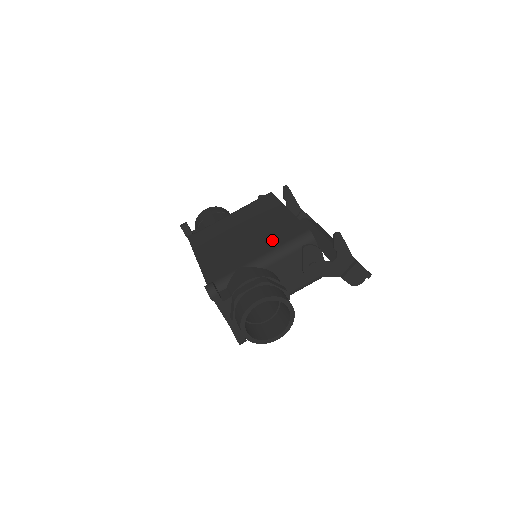
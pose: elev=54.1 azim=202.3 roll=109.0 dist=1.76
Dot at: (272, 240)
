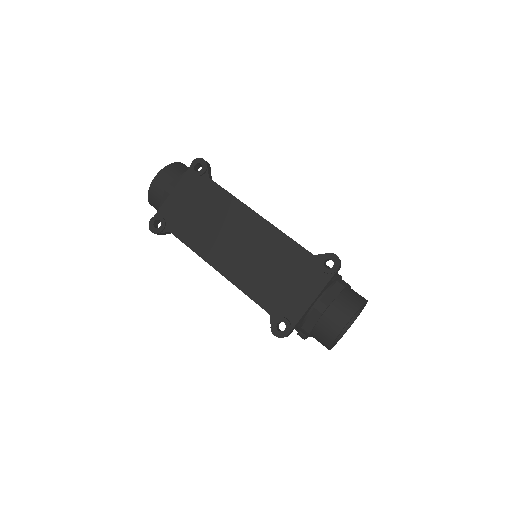
Dot at: occluded
